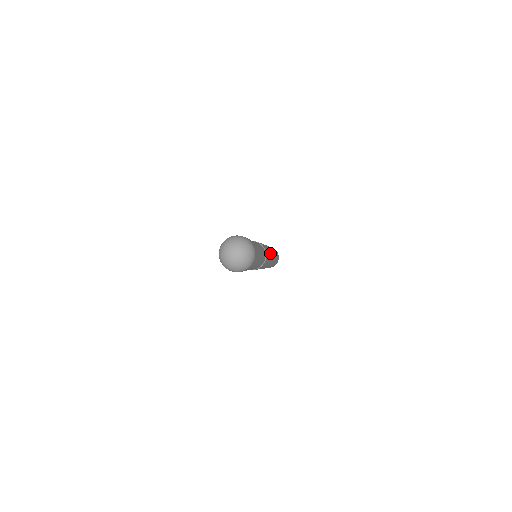
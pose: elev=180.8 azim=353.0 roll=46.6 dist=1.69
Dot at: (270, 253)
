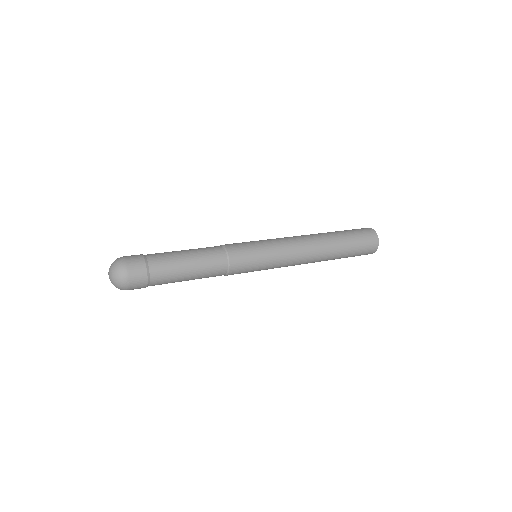
Dot at: (276, 257)
